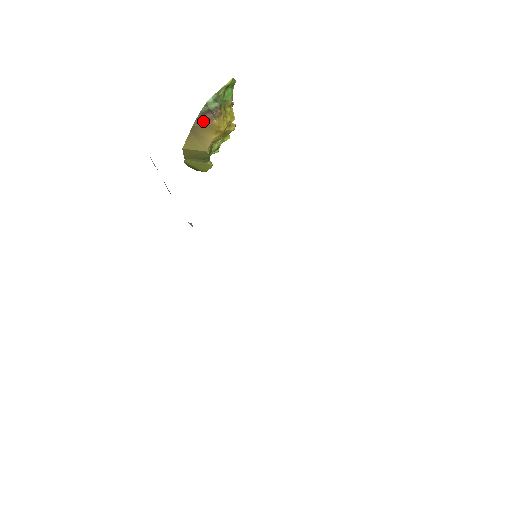
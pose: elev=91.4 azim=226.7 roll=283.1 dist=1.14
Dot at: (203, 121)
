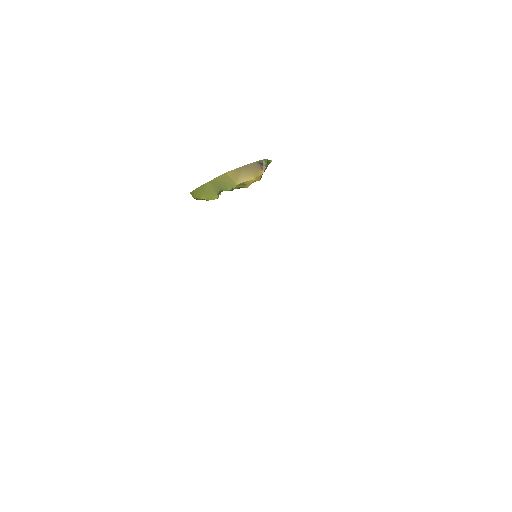
Dot at: (256, 166)
